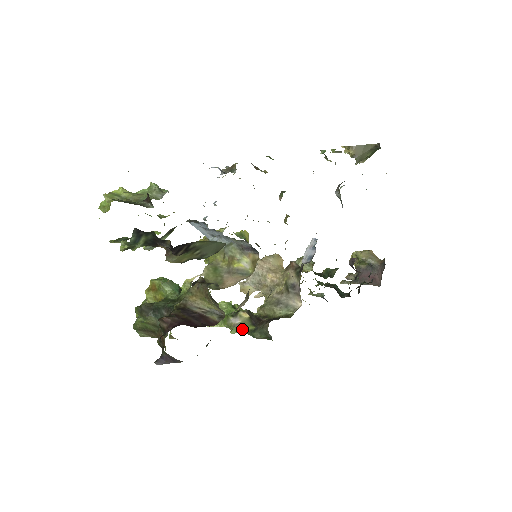
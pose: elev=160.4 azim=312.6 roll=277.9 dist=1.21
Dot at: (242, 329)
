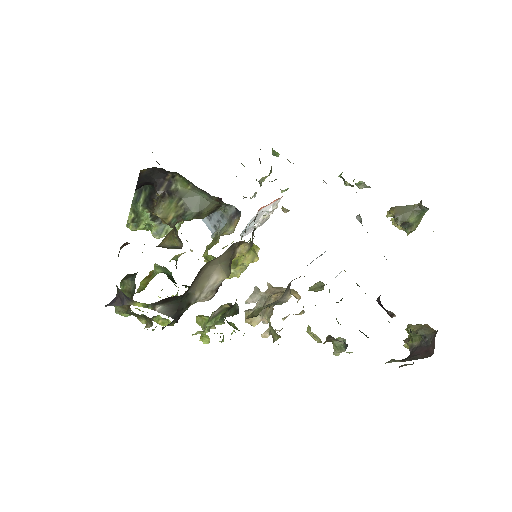
Dot at: (217, 317)
